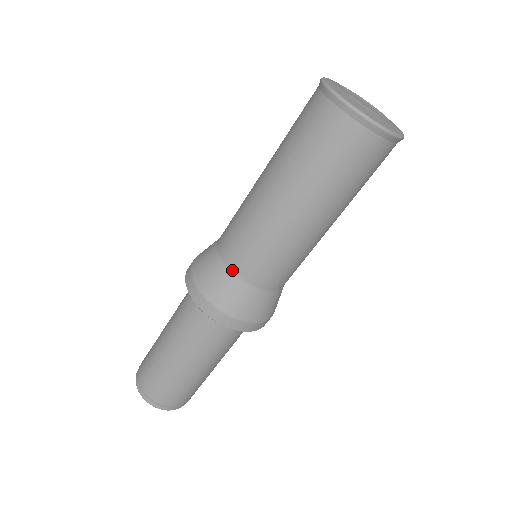
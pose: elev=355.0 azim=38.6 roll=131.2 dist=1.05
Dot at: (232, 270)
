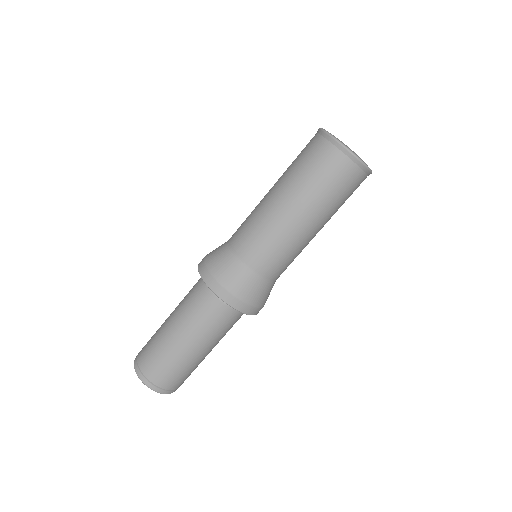
Dot at: (230, 246)
